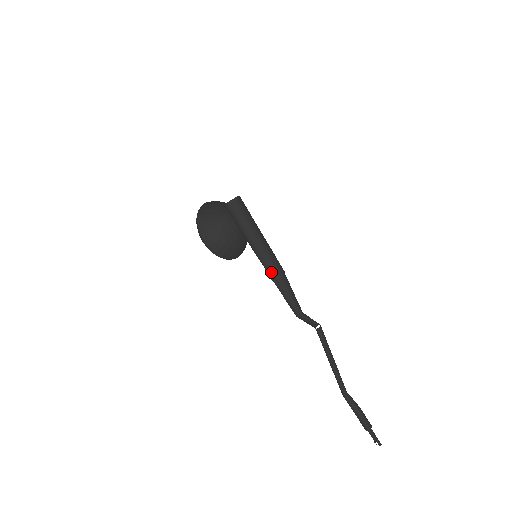
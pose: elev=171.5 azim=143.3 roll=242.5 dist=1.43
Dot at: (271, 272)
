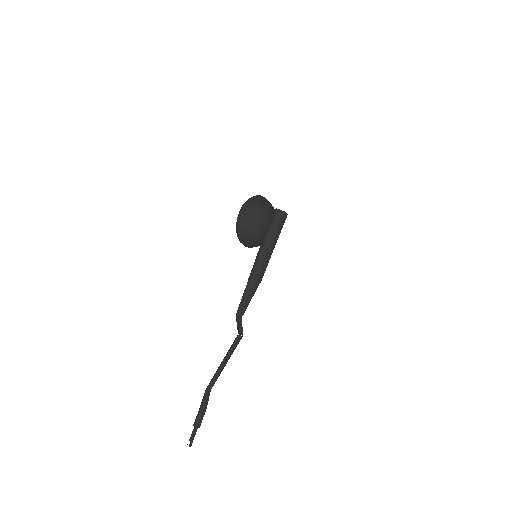
Dot at: (254, 273)
